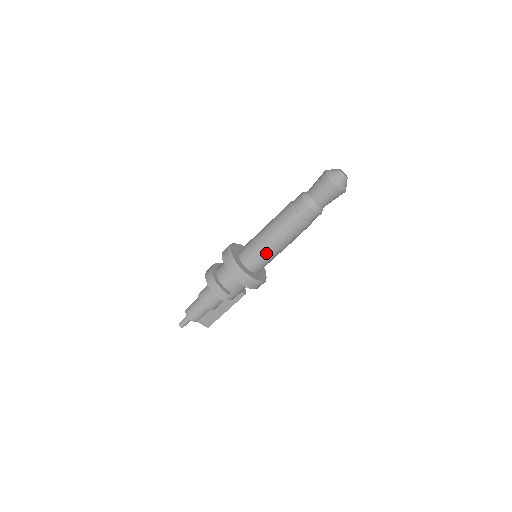
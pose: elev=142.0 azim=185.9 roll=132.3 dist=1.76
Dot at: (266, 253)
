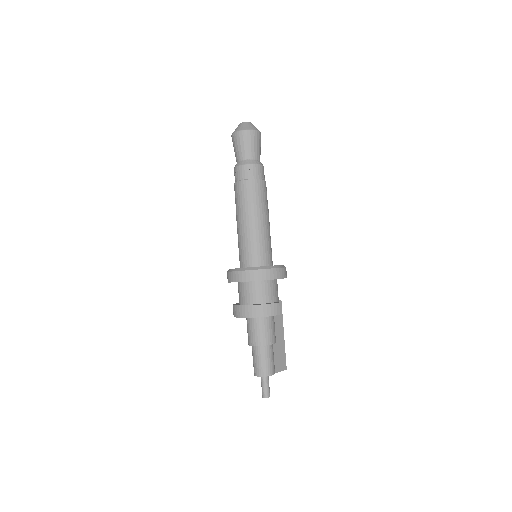
Dot at: (264, 236)
